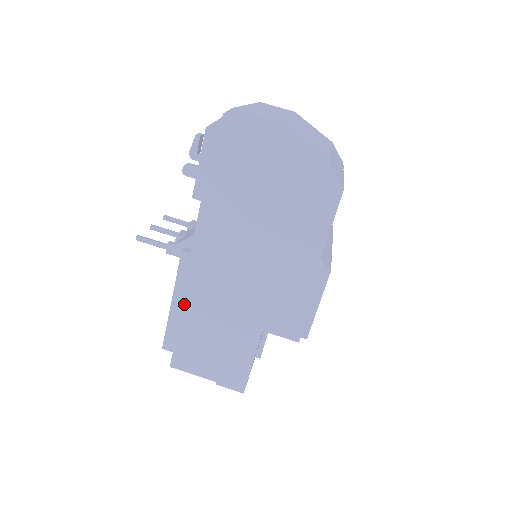
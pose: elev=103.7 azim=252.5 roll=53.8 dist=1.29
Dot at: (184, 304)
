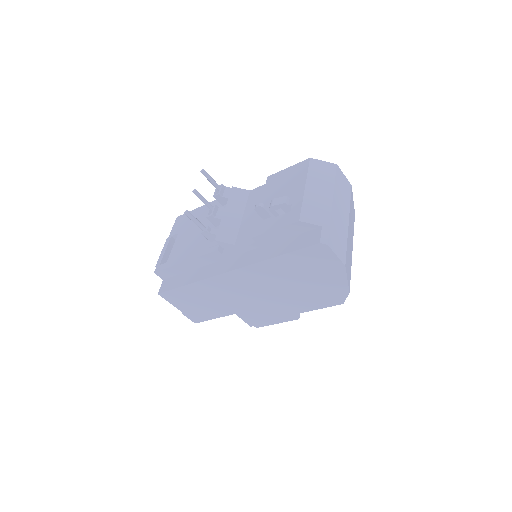
Dot at: (198, 282)
